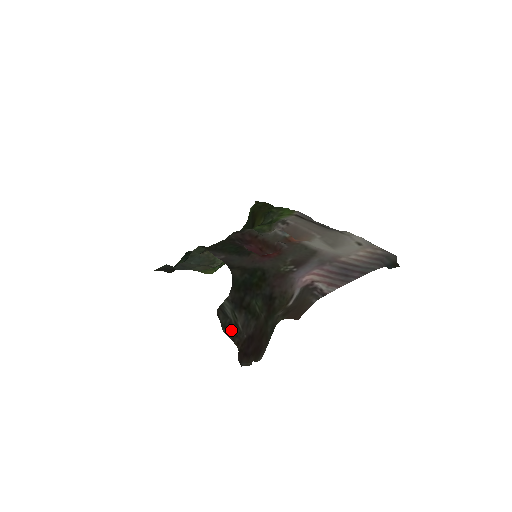
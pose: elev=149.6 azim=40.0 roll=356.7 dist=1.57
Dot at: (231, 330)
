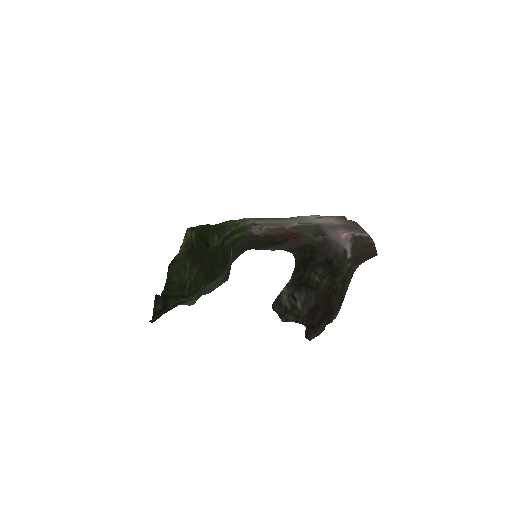
Dot at: (289, 316)
